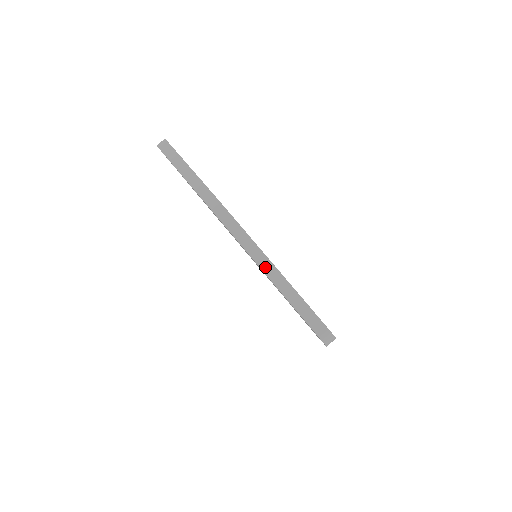
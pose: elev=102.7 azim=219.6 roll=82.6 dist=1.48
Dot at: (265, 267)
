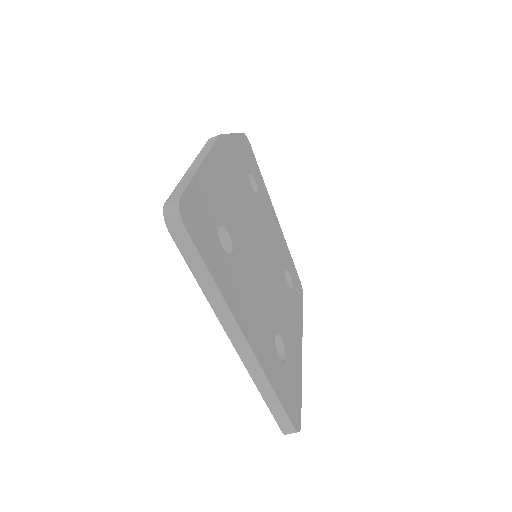
Dot at: (195, 163)
